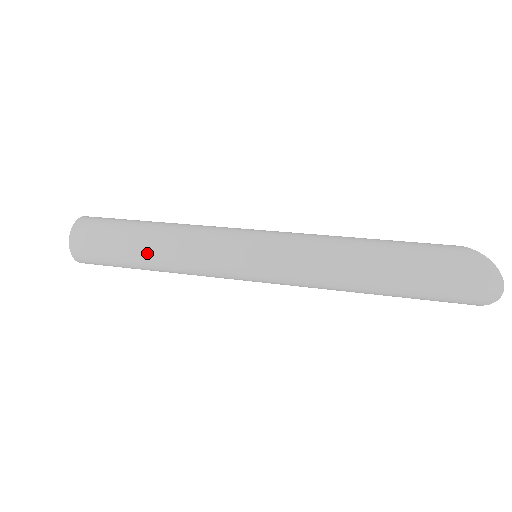
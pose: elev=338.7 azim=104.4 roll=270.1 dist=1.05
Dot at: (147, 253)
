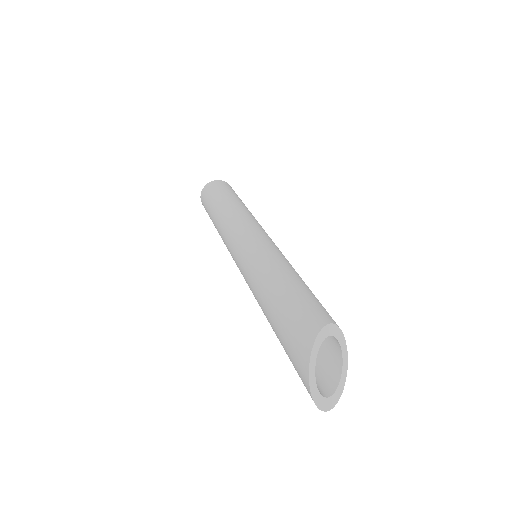
Dot at: occluded
